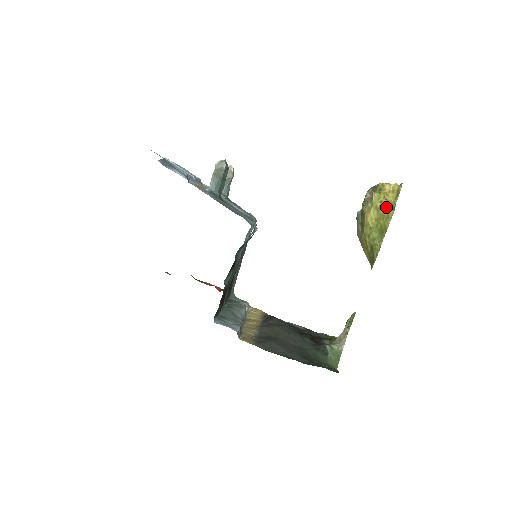
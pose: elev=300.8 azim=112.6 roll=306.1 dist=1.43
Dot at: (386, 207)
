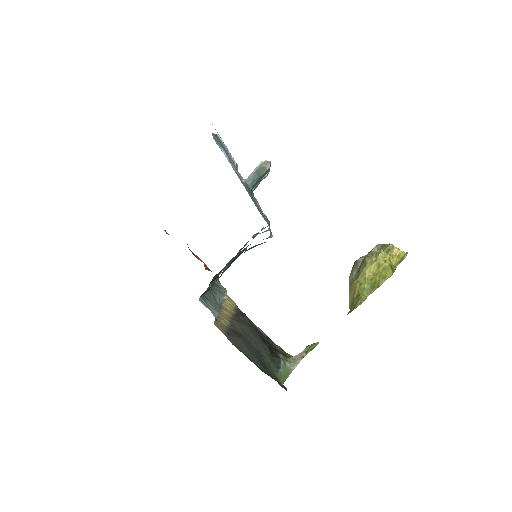
Dot at: (387, 268)
